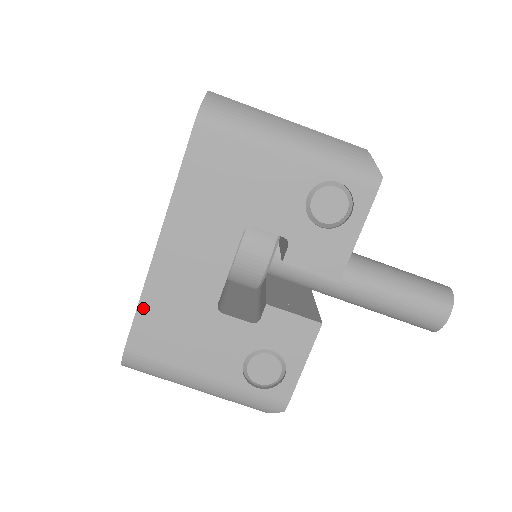
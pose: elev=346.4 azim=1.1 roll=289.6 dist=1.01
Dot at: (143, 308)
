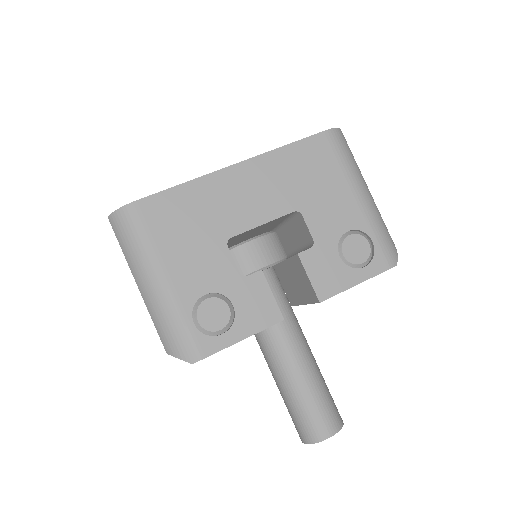
Dot at: (181, 190)
